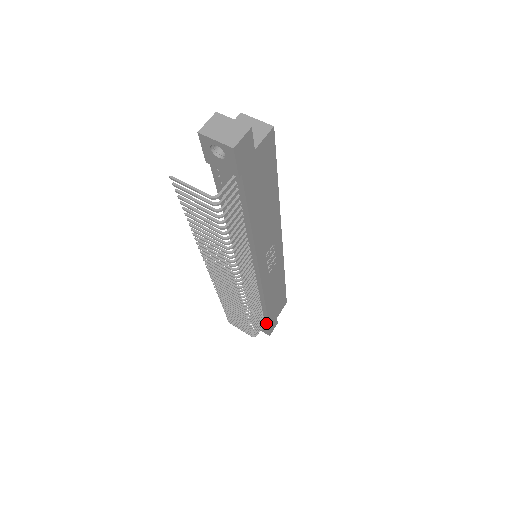
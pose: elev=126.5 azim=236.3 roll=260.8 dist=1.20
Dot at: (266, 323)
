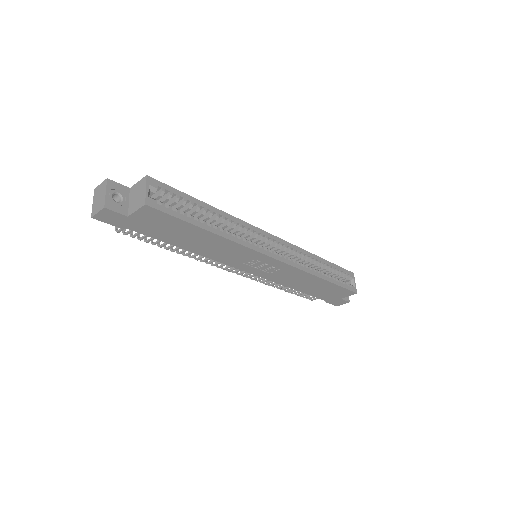
Dot at: occluded
